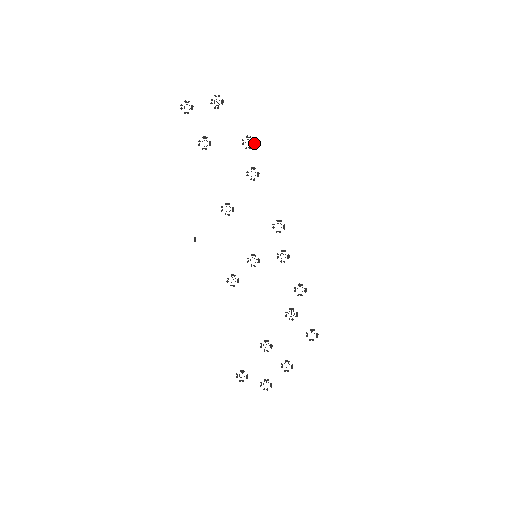
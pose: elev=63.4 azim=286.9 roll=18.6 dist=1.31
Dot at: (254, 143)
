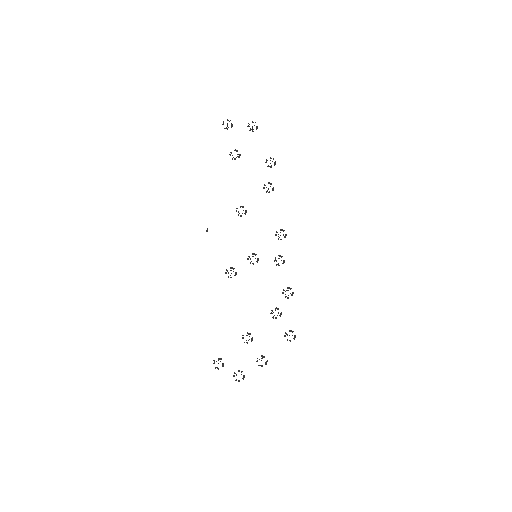
Dot at: (275, 164)
